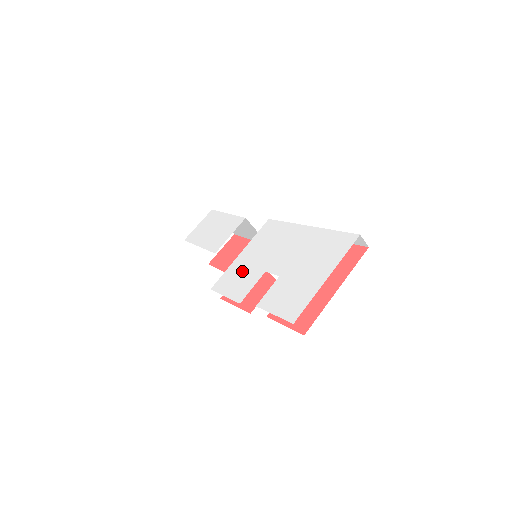
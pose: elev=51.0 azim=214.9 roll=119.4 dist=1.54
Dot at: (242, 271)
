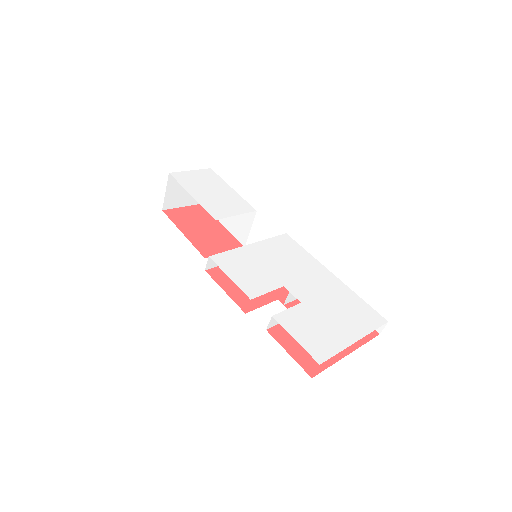
Dot at: (254, 265)
